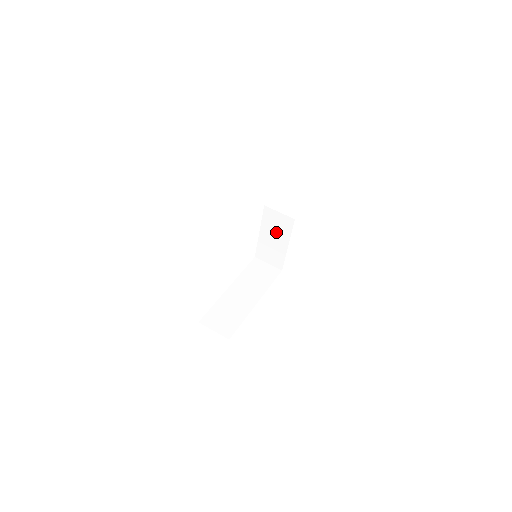
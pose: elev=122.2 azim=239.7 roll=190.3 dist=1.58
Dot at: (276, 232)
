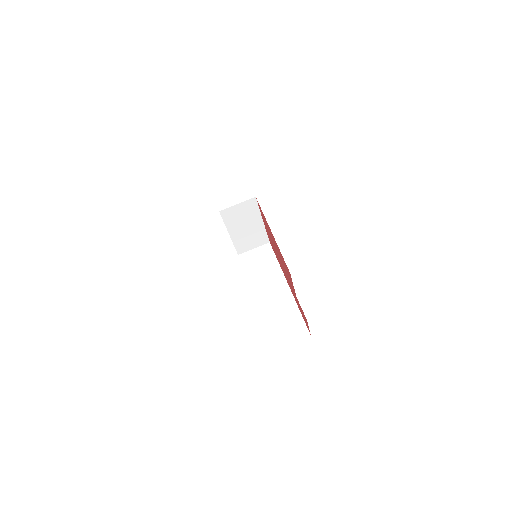
Dot at: (245, 221)
